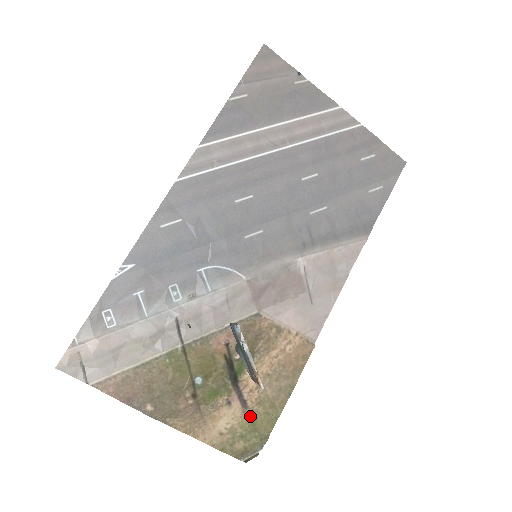
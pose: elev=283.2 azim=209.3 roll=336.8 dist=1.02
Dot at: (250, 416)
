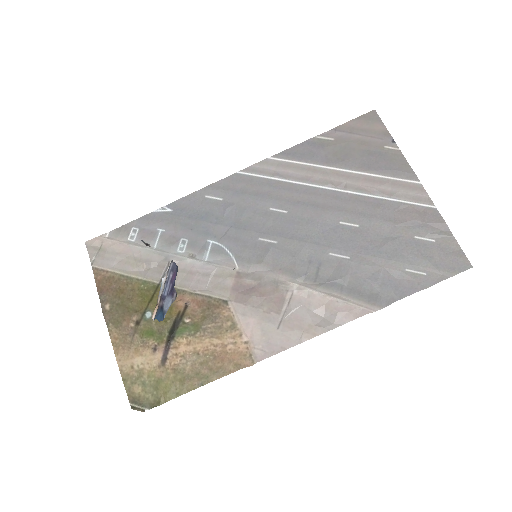
Dot at: (161, 373)
